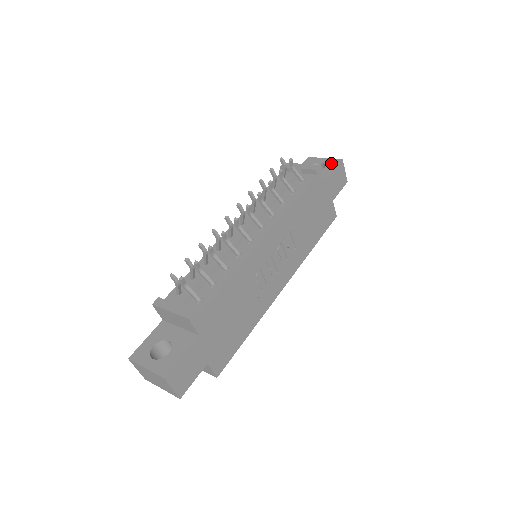
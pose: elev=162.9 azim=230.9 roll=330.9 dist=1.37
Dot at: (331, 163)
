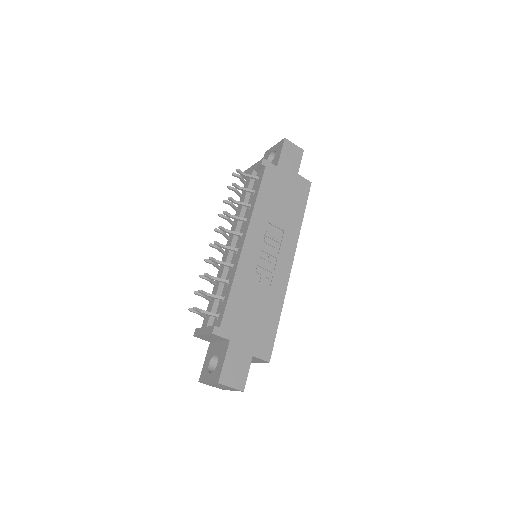
Dot at: (278, 147)
